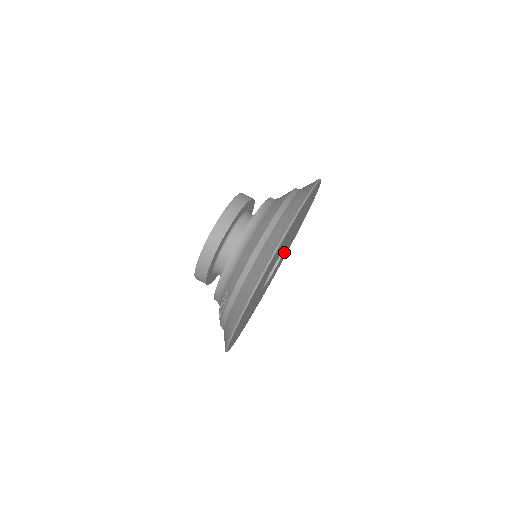
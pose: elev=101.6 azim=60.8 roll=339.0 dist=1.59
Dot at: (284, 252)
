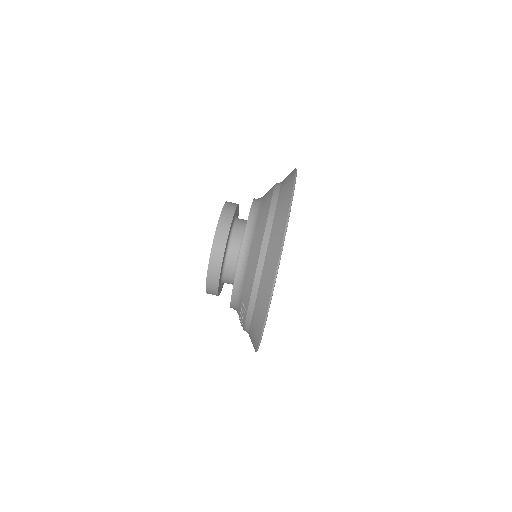
Dot at: occluded
